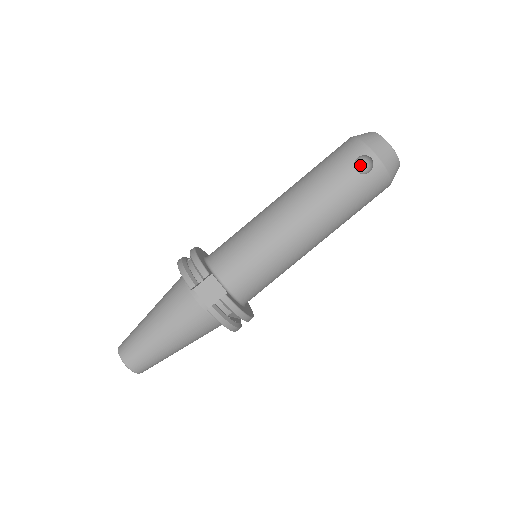
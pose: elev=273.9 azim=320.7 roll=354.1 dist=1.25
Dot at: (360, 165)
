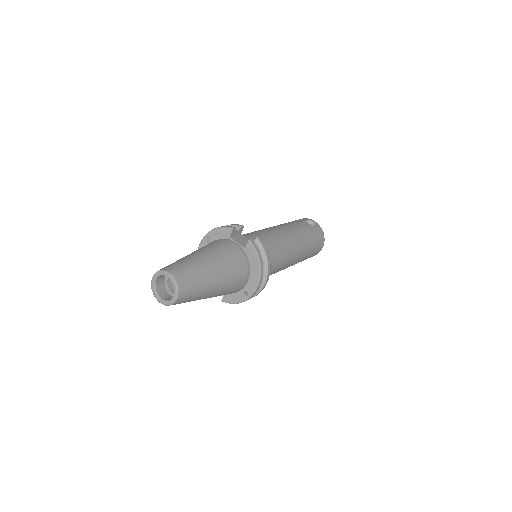
Dot at: occluded
